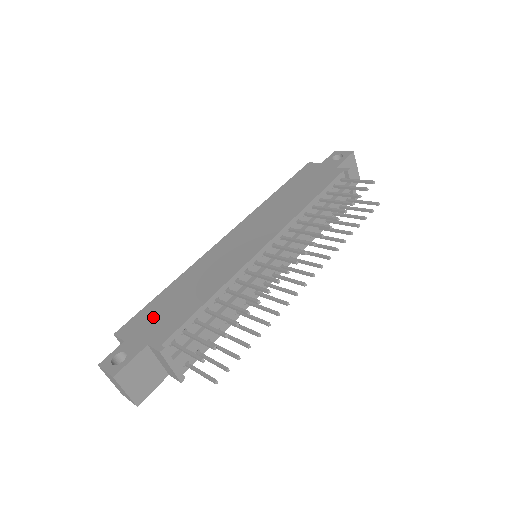
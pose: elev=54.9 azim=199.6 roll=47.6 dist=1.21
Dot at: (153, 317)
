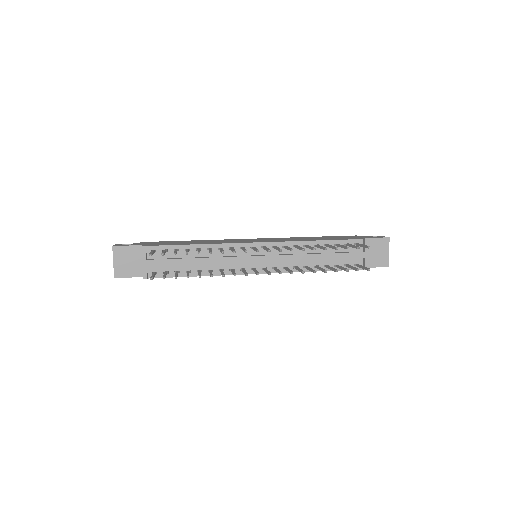
Dot at: (163, 242)
